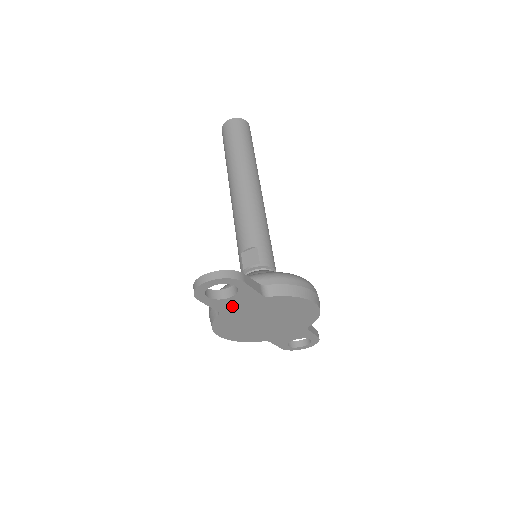
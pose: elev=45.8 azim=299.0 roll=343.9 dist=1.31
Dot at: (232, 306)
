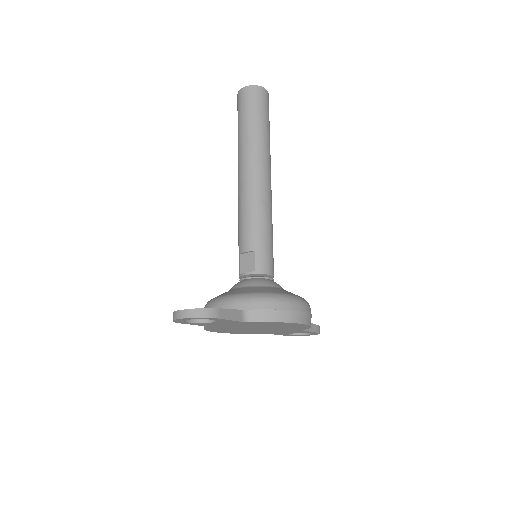
Dot at: (217, 324)
